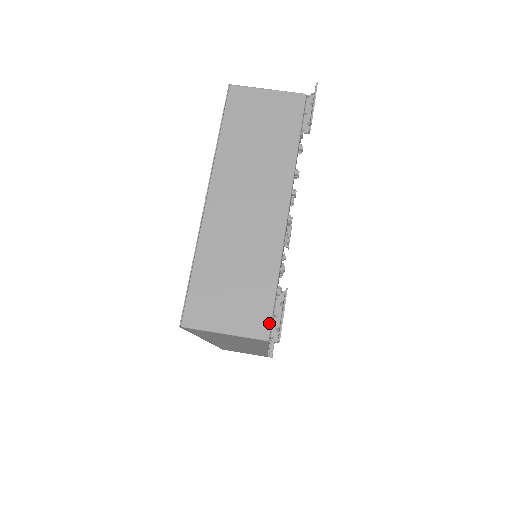
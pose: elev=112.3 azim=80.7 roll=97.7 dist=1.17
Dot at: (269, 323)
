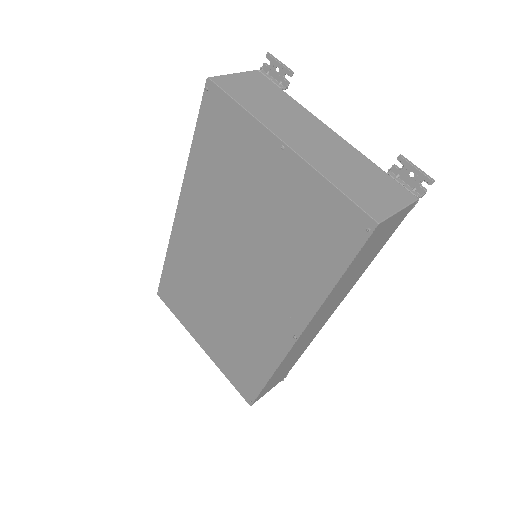
Dot at: (406, 190)
